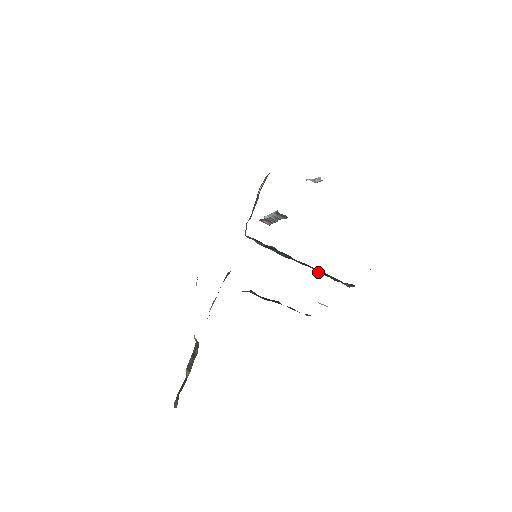
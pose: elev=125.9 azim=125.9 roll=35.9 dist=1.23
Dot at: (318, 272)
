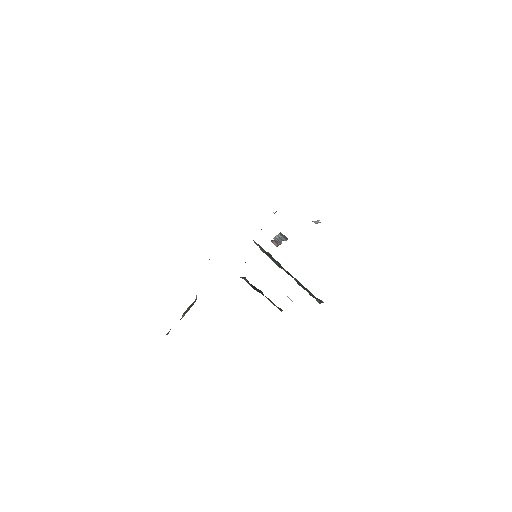
Dot at: (299, 284)
